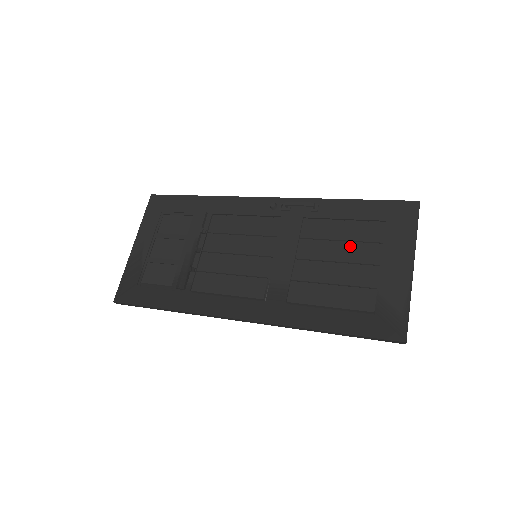
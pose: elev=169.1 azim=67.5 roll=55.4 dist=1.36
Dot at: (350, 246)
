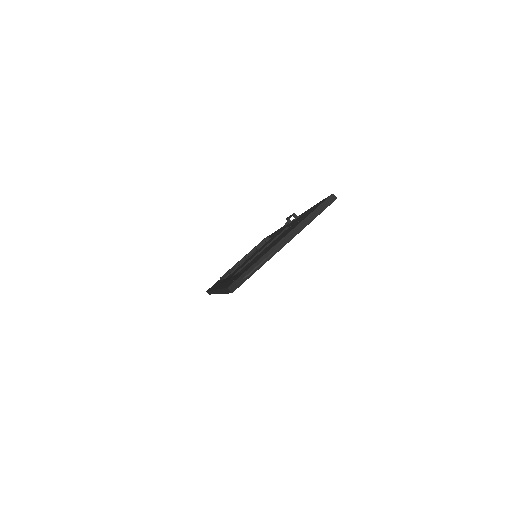
Dot at: occluded
